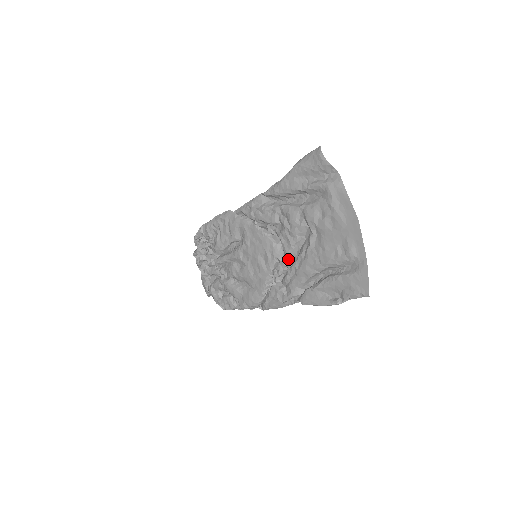
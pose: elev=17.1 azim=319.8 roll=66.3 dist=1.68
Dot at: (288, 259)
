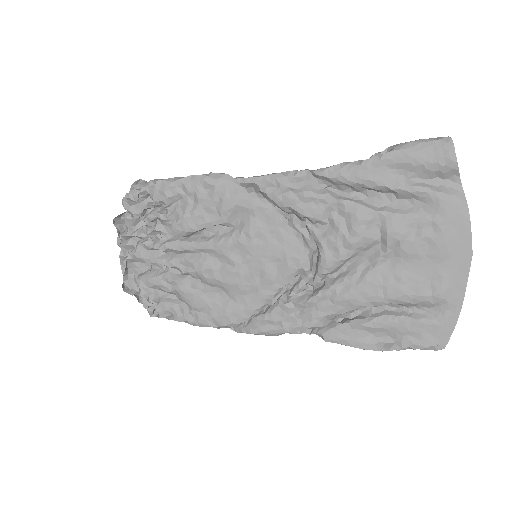
Dot at: (323, 276)
